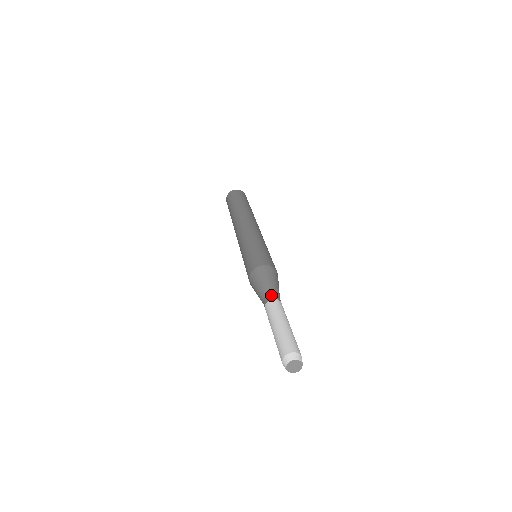
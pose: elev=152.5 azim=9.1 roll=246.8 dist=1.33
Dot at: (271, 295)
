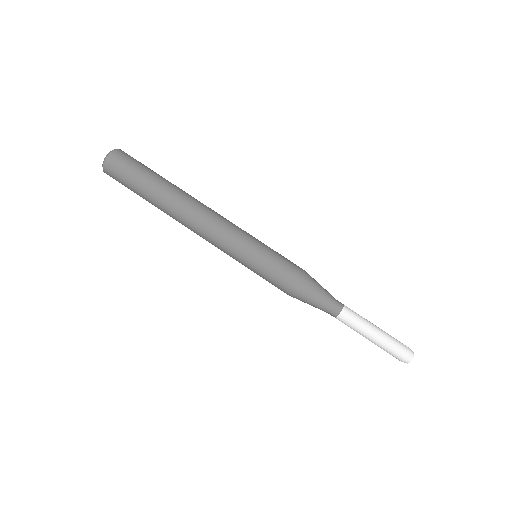
Dot at: (335, 309)
